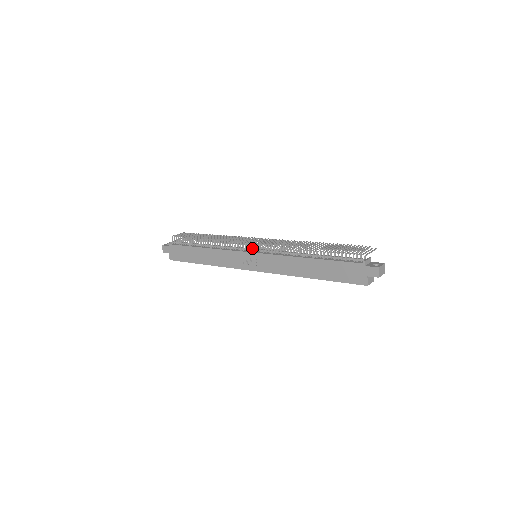
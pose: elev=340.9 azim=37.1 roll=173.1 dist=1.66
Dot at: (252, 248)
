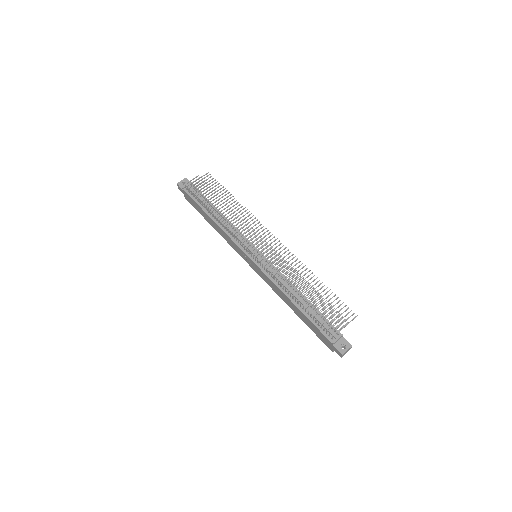
Dot at: (253, 251)
